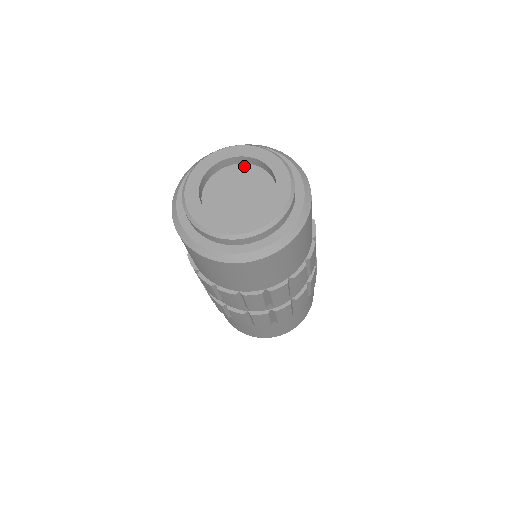
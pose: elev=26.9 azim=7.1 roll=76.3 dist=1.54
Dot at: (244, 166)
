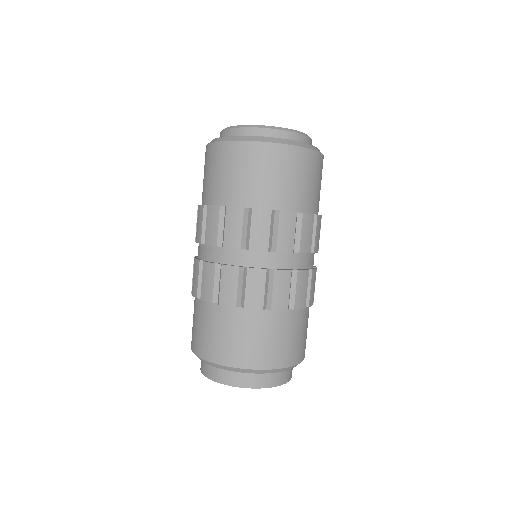
Dot at: occluded
